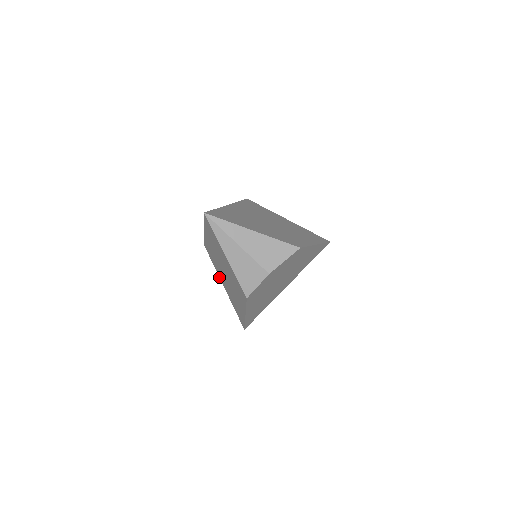
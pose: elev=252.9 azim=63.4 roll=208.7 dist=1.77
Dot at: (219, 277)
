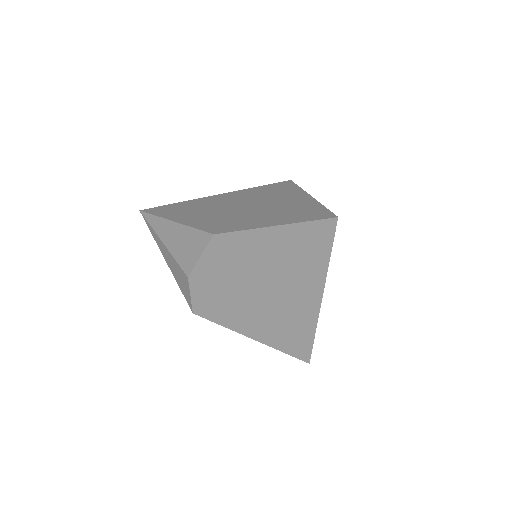
Dot at: occluded
